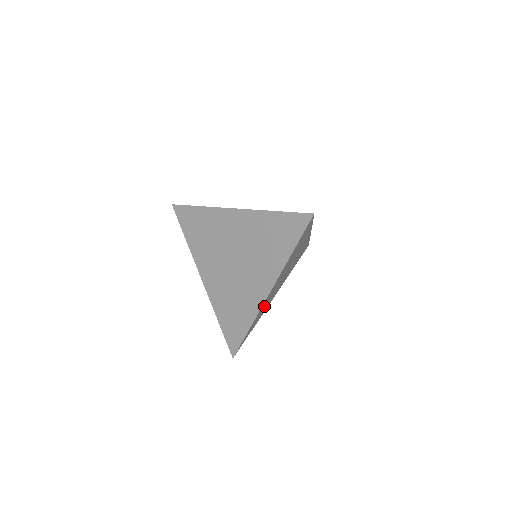
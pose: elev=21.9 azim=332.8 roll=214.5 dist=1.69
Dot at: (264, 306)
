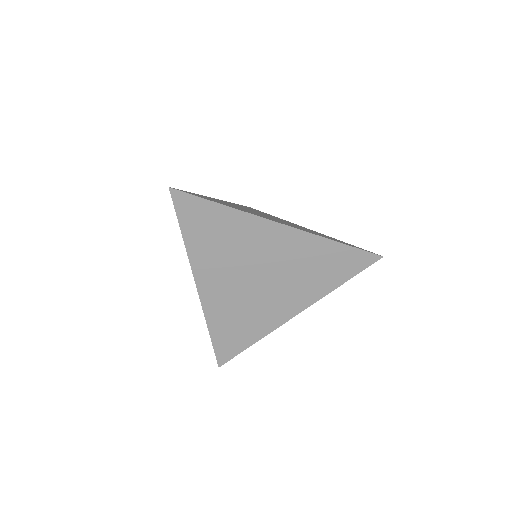
Dot at: occluded
